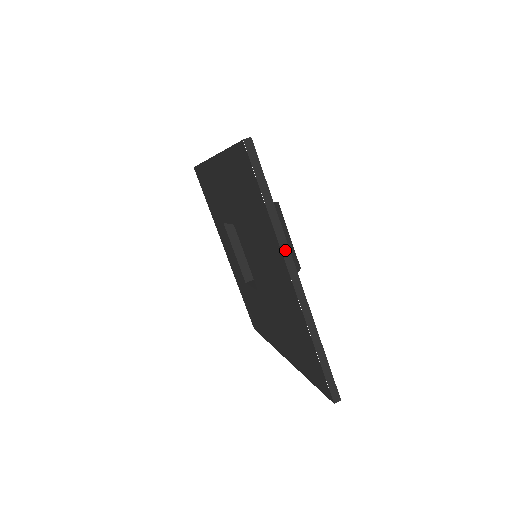
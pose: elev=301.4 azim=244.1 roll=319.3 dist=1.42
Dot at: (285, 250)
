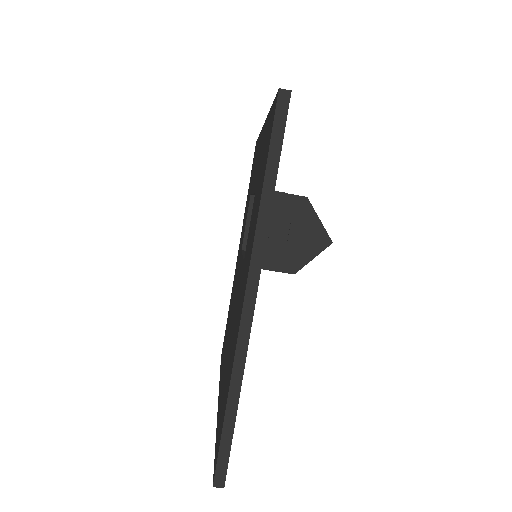
Dot at: occluded
